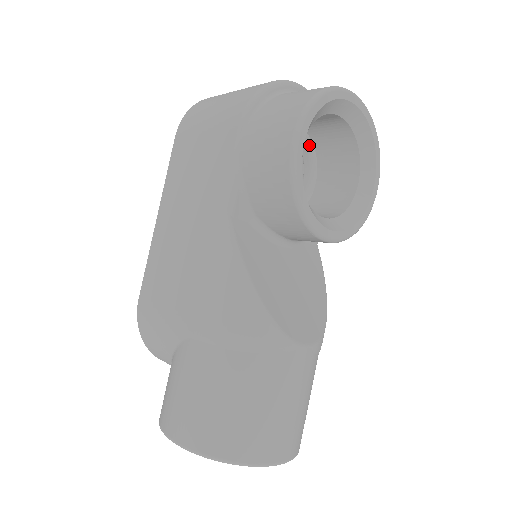
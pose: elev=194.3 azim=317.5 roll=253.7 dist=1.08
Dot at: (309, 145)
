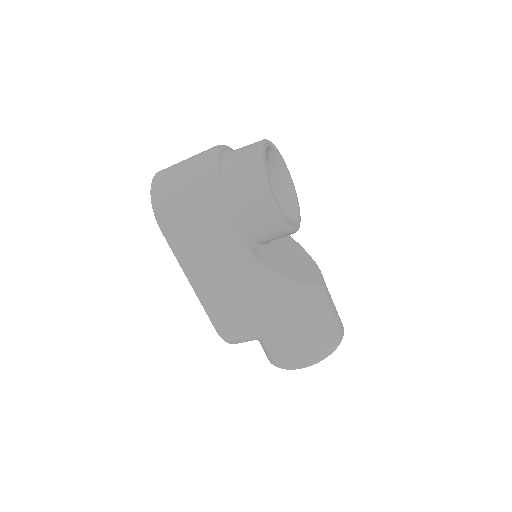
Dot at: occluded
